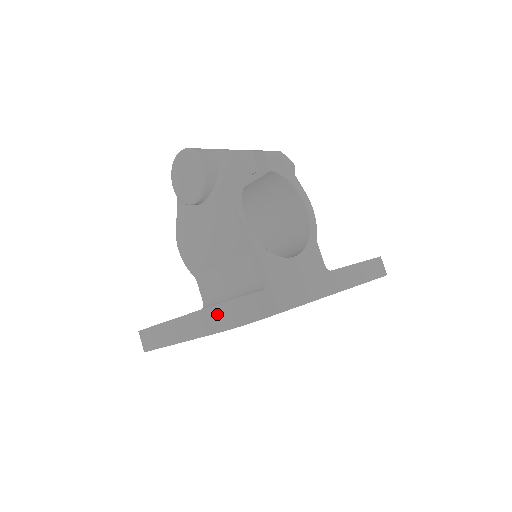
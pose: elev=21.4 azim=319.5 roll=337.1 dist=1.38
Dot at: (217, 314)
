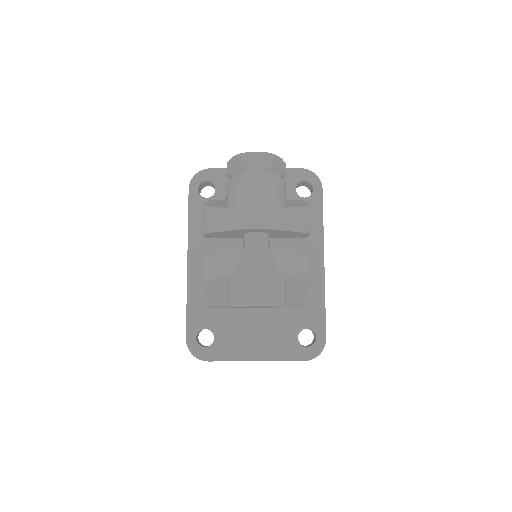
Dot at: occluded
